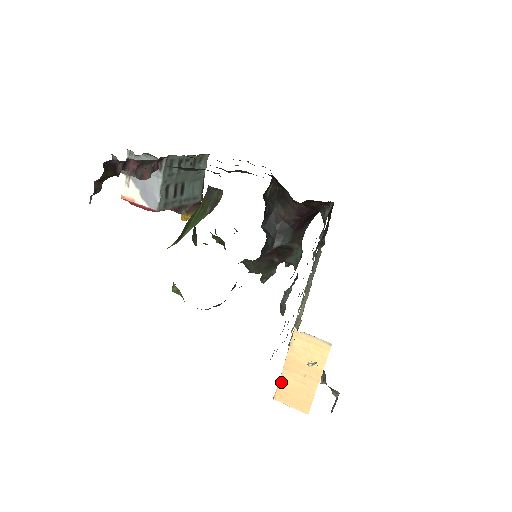
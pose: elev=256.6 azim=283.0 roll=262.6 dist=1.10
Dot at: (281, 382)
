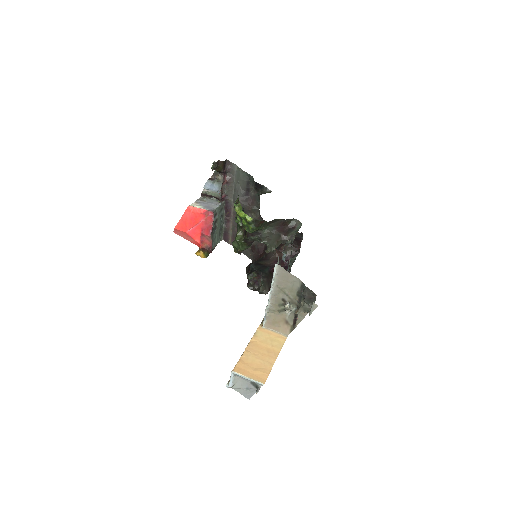
Dot at: (242, 359)
